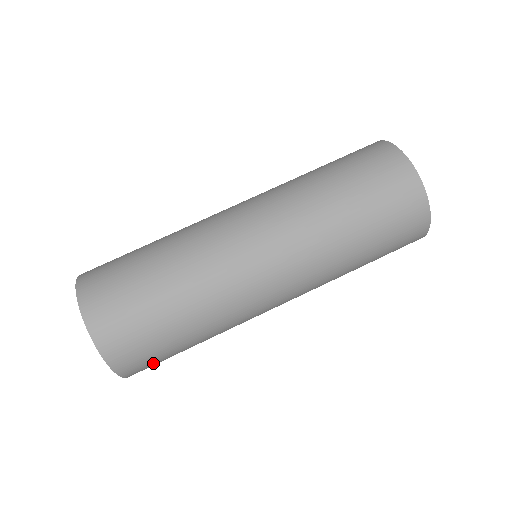
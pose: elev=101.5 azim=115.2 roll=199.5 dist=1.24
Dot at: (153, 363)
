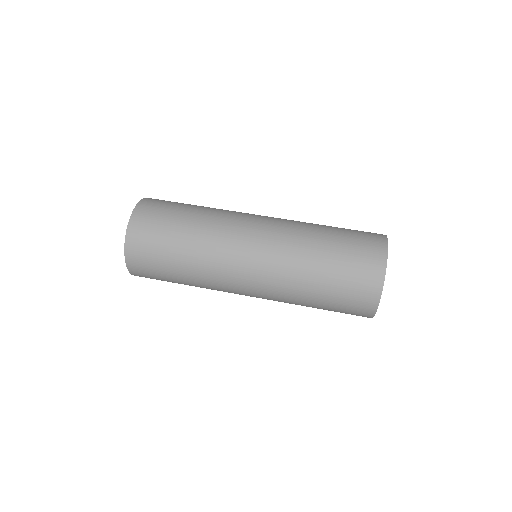
Dot at: (154, 278)
